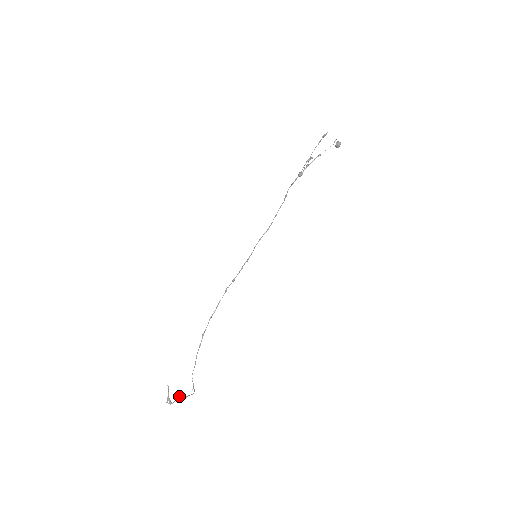
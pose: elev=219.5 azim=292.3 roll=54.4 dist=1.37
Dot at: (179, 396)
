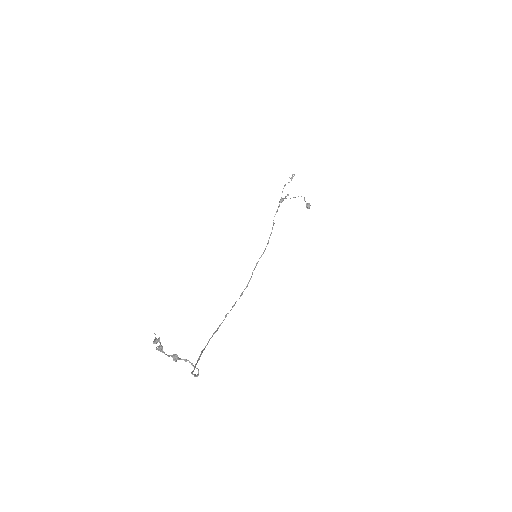
Dot at: (174, 355)
